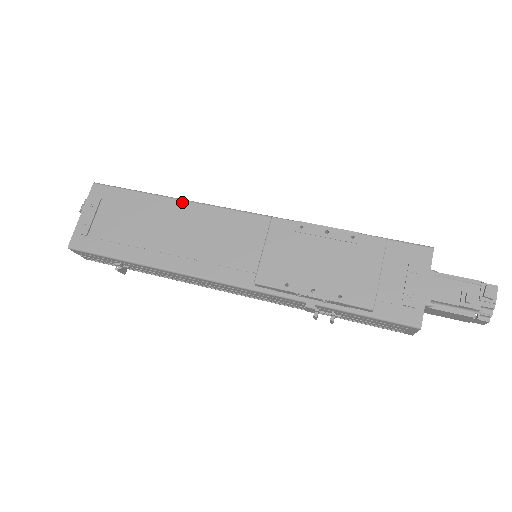
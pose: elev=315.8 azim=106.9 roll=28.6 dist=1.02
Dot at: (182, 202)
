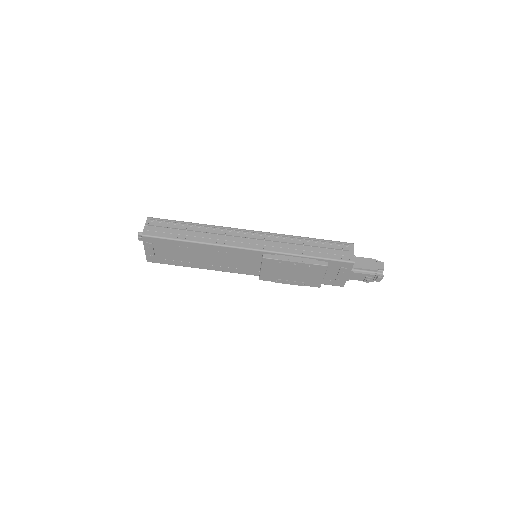
Dot at: (205, 245)
